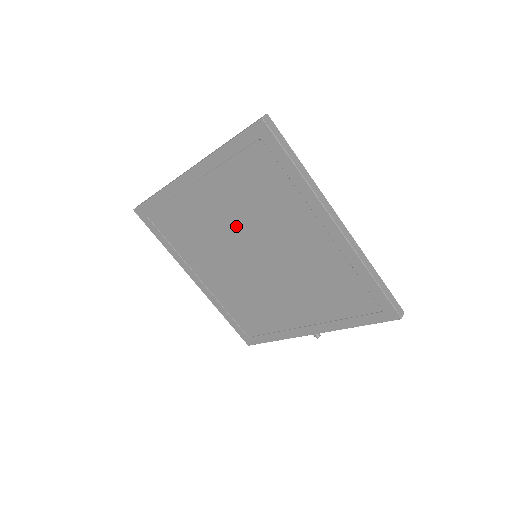
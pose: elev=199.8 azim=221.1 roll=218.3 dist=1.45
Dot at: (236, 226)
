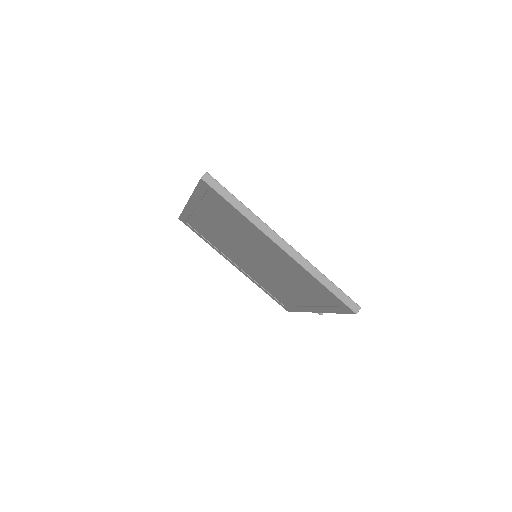
Dot at: (232, 237)
